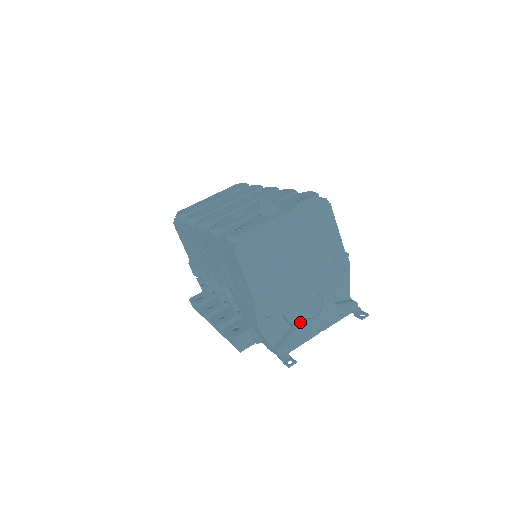
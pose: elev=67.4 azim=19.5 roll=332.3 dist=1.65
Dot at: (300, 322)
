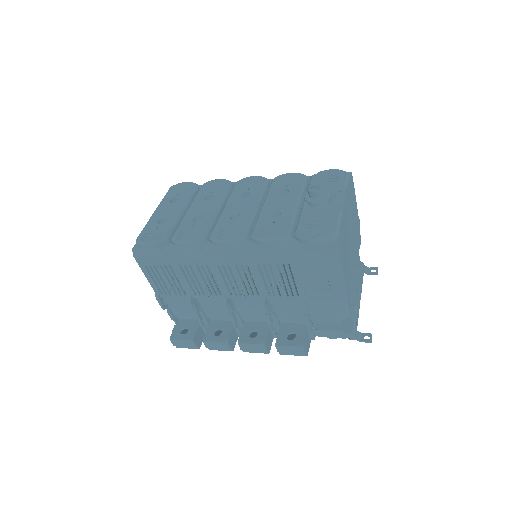
Dot at: (356, 298)
